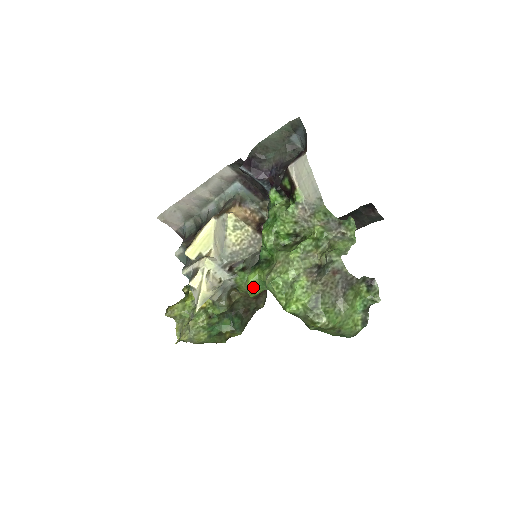
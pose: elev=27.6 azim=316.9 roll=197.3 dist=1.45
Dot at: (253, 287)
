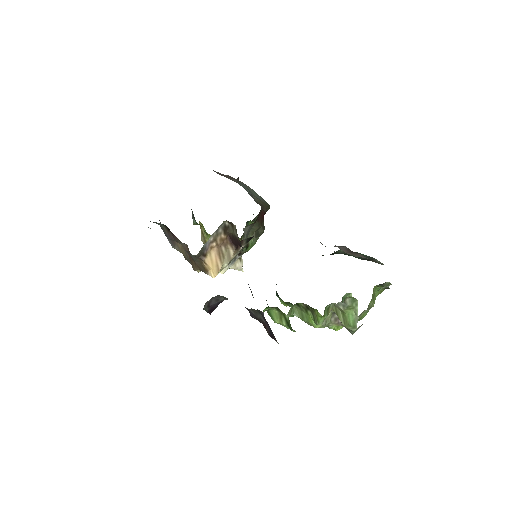
Dot at: occluded
